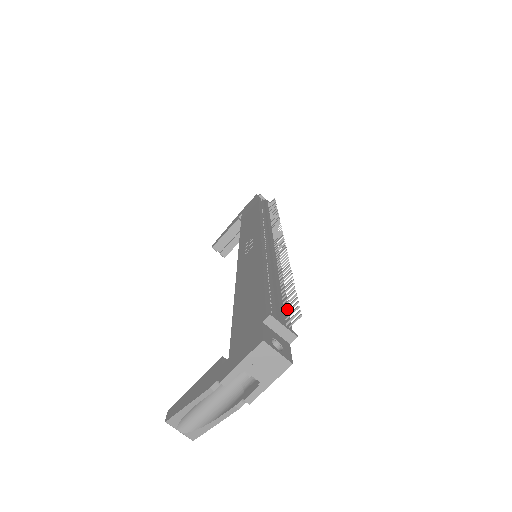
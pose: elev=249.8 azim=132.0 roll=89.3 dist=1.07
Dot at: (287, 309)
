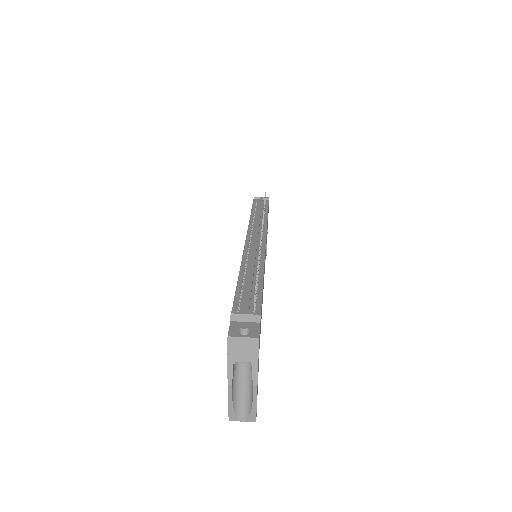
Dot at: (260, 294)
